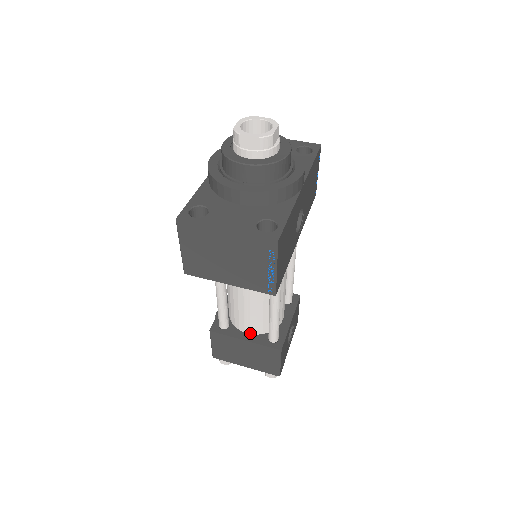
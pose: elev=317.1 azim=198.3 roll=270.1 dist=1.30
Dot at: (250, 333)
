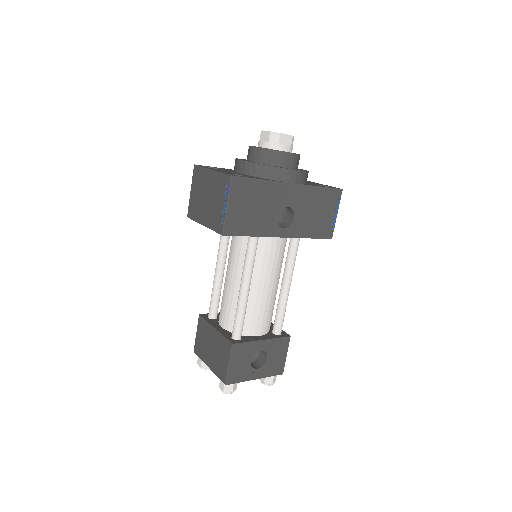
Dot at: (223, 327)
